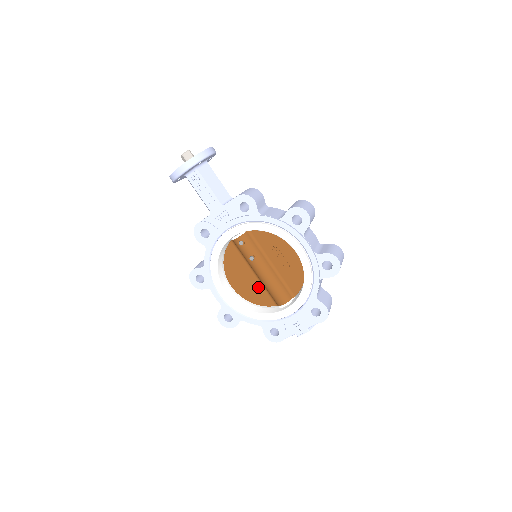
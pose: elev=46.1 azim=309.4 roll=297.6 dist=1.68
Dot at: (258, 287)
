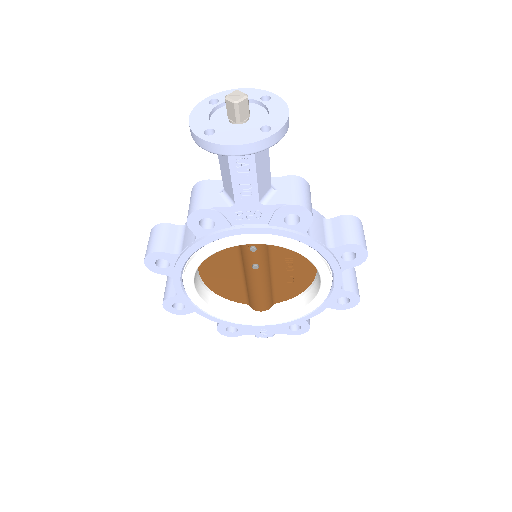
Dot at: (237, 284)
